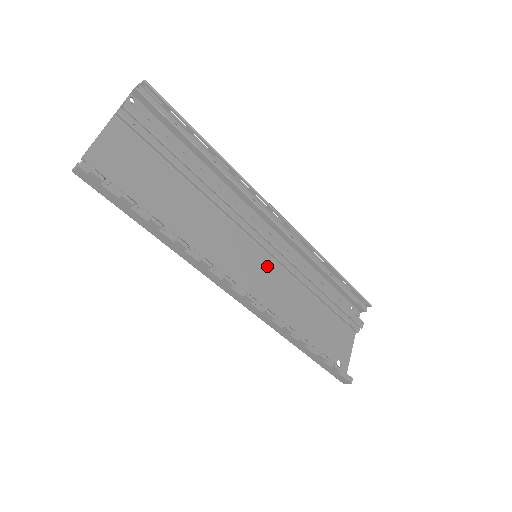
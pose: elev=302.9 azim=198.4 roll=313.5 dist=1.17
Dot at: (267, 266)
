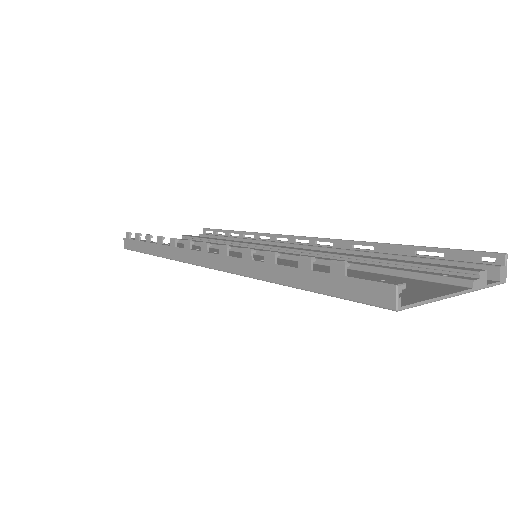
Dot at: occluded
